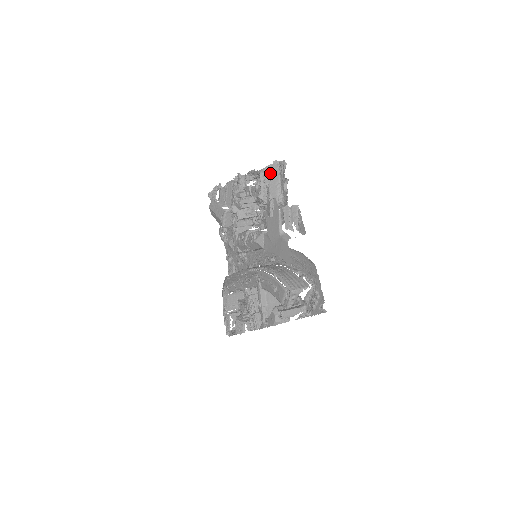
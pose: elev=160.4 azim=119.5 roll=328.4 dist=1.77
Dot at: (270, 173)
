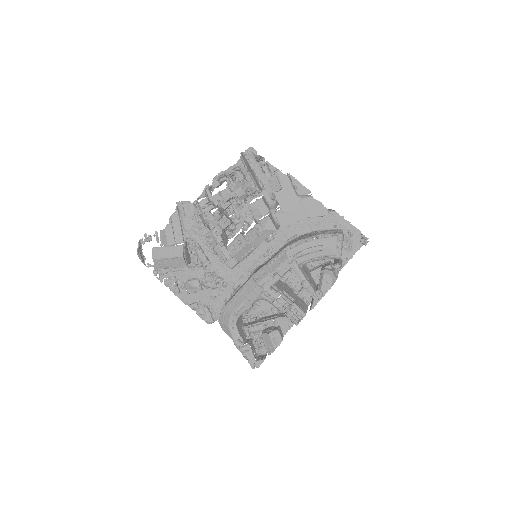
Dot at: (245, 162)
